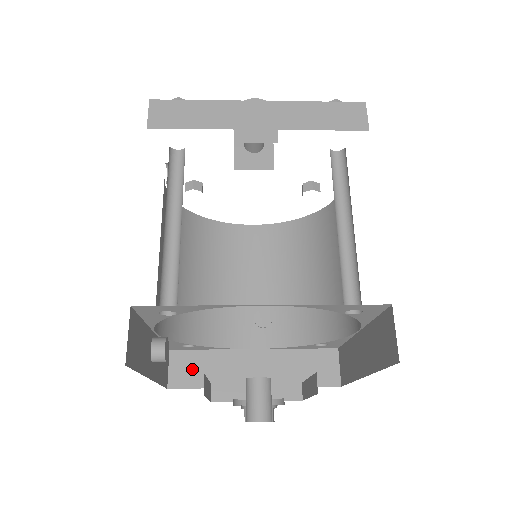
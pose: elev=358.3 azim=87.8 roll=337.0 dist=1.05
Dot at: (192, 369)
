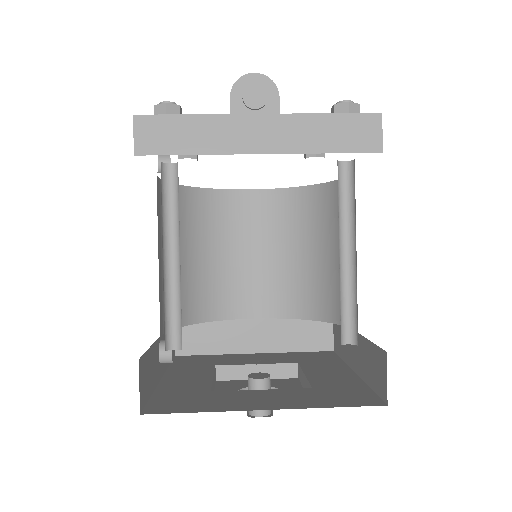
Dot at: (196, 338)
